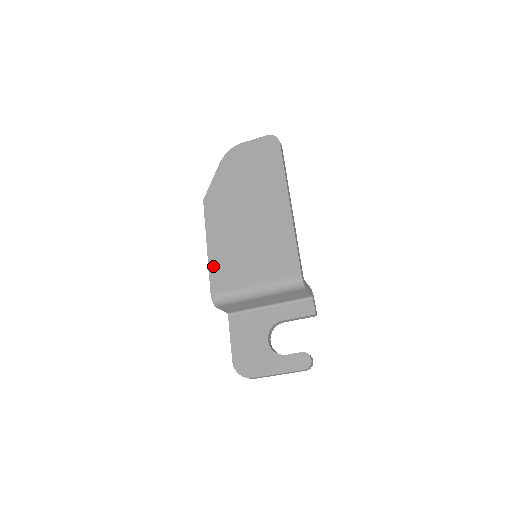
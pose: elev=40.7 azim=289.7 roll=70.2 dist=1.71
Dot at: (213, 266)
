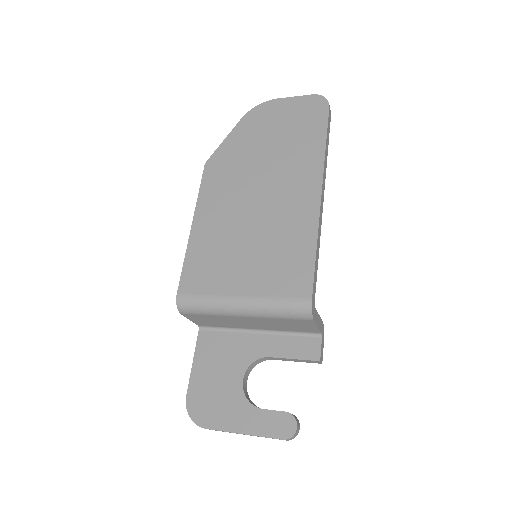
Dot at: (192, 255)
